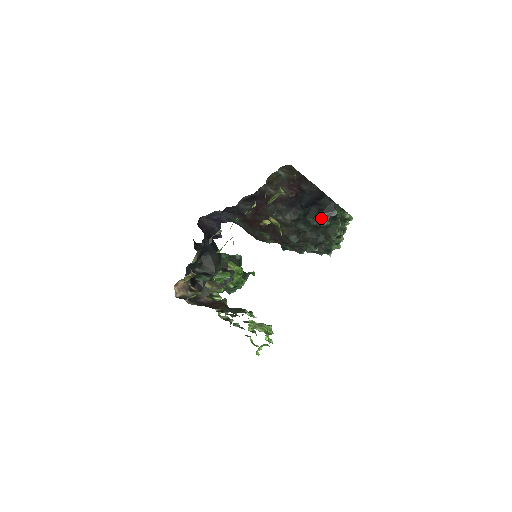
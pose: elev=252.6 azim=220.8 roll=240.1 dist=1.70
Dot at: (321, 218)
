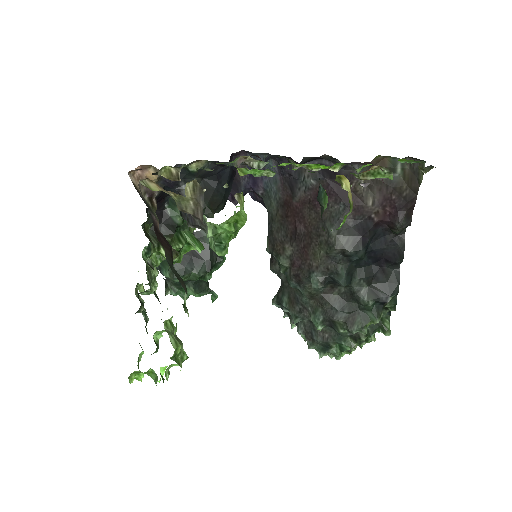
Dot at: (368, 288)
